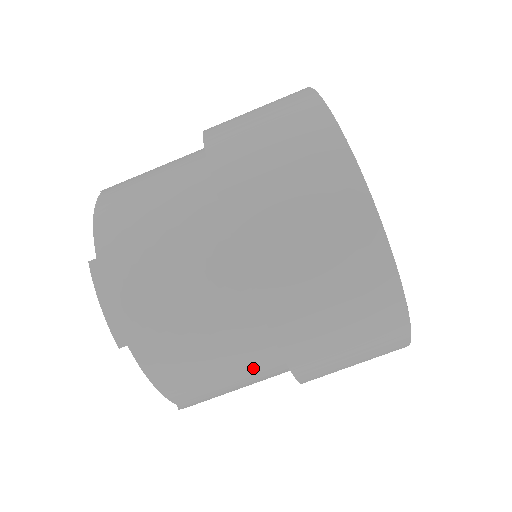
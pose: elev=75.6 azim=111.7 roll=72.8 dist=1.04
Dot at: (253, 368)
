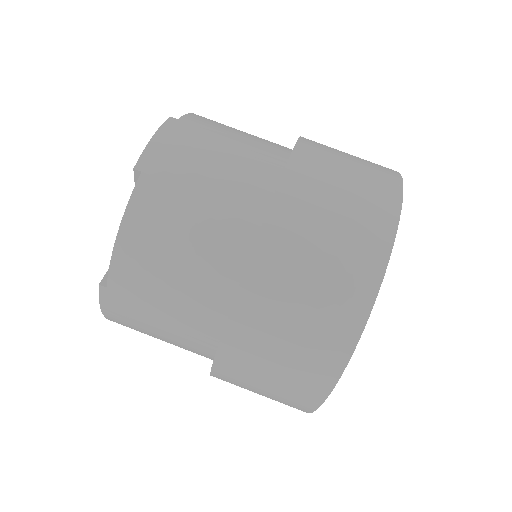
Dot at: (202, 284)
